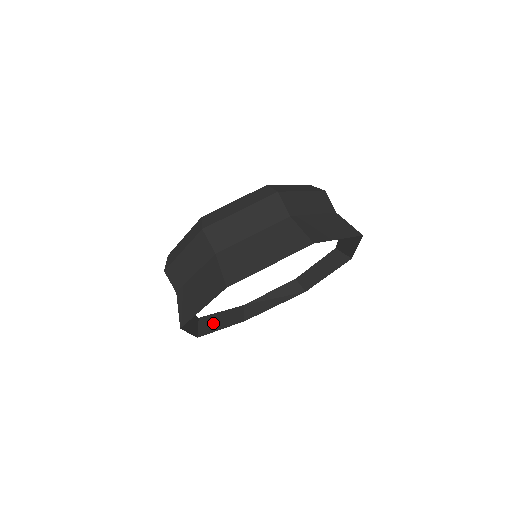
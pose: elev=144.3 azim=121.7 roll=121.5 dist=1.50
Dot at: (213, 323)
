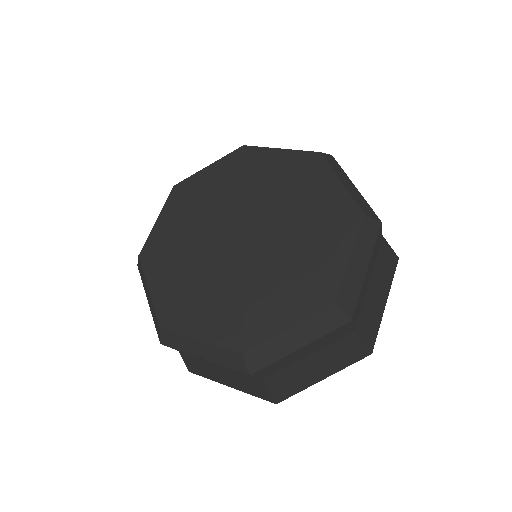
Dot at: occluded
